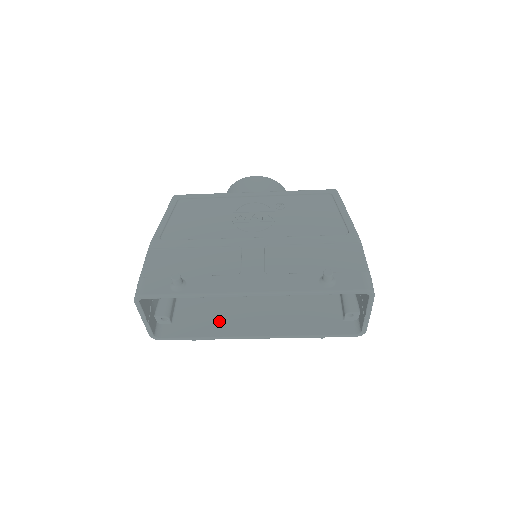
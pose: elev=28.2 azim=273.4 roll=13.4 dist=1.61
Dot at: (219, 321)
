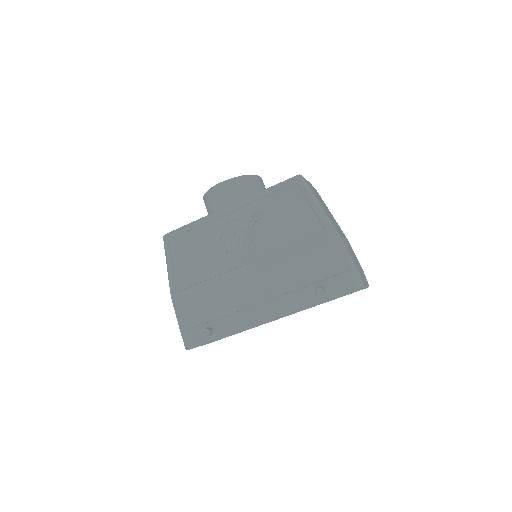
Dot at: occluded
